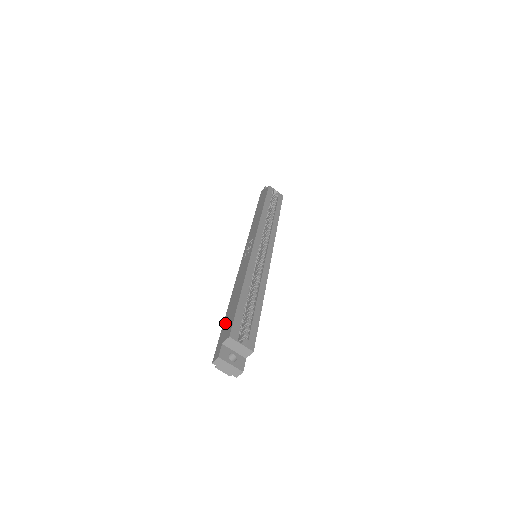
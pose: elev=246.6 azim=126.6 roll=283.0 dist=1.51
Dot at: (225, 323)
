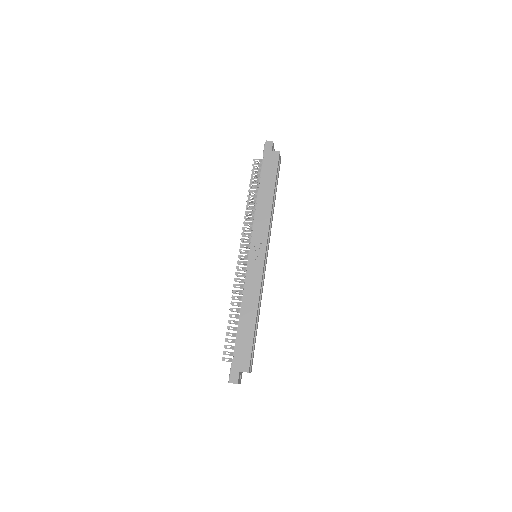
Dot at: (239, 346)
